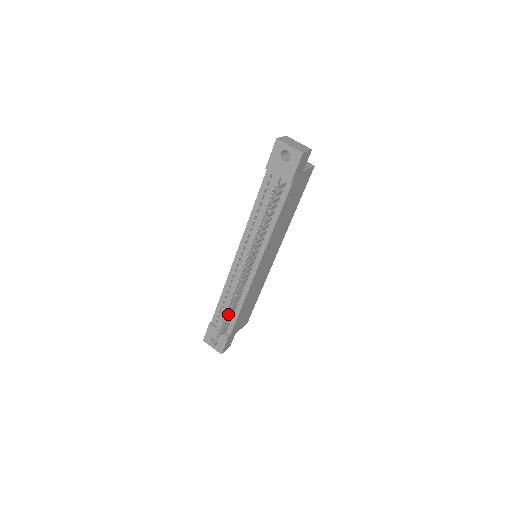
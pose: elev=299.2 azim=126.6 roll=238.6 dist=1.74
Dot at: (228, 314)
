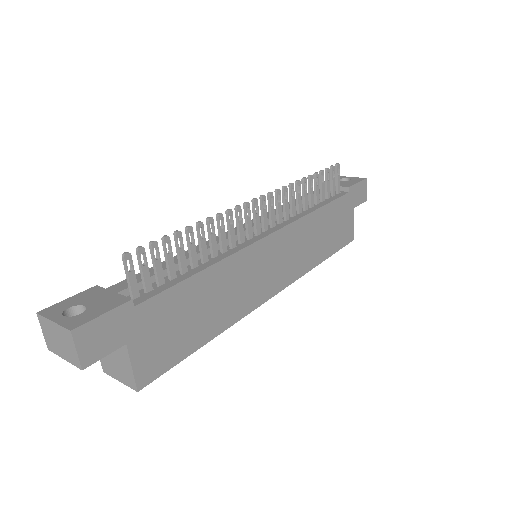
Dot at: (183, 246)
